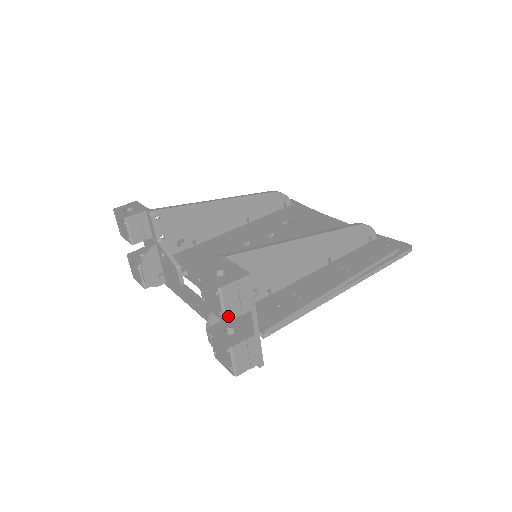
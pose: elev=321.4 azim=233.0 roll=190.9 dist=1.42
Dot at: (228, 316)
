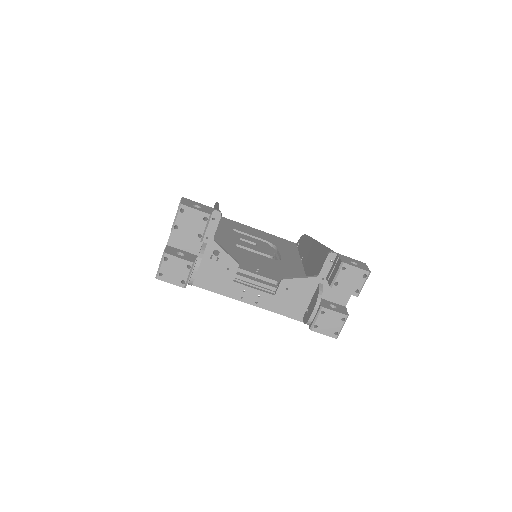
Dot at: occluded
